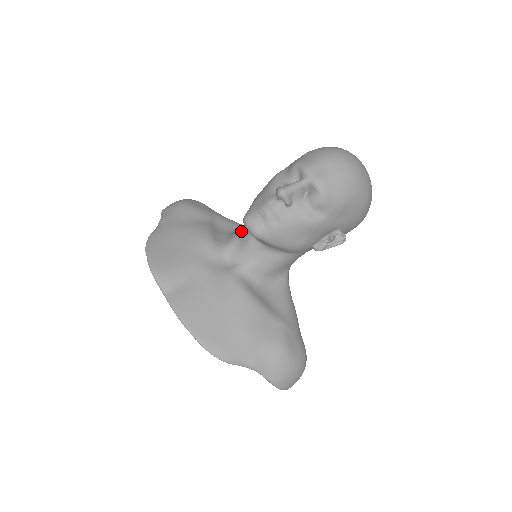
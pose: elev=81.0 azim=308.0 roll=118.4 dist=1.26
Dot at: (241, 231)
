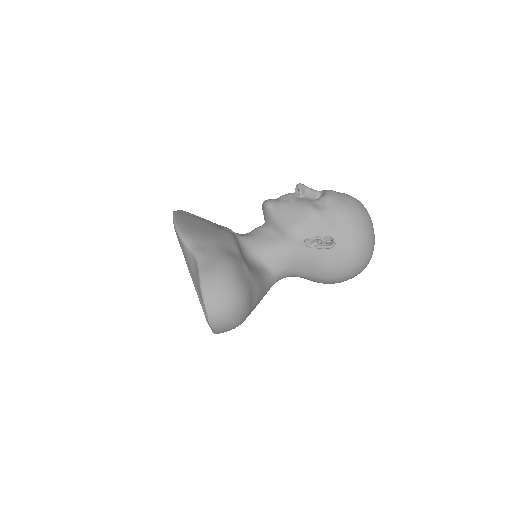
Dot at: occluded
